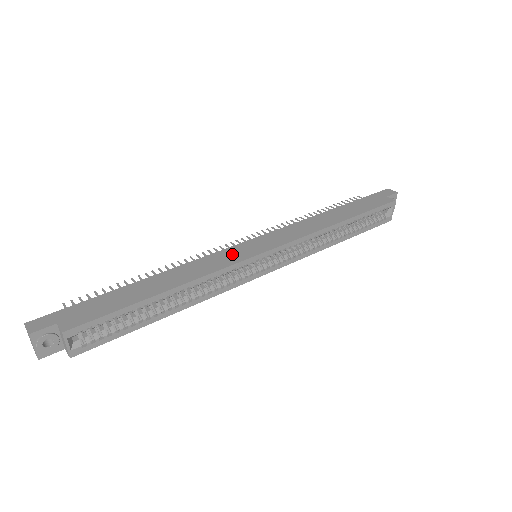
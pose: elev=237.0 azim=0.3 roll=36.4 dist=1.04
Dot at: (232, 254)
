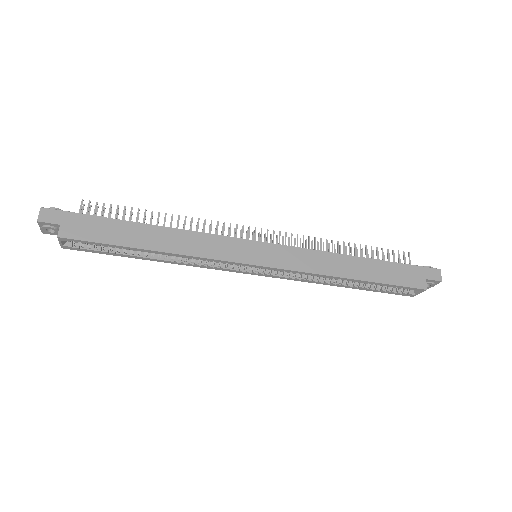
Dot at: (231, 248)
